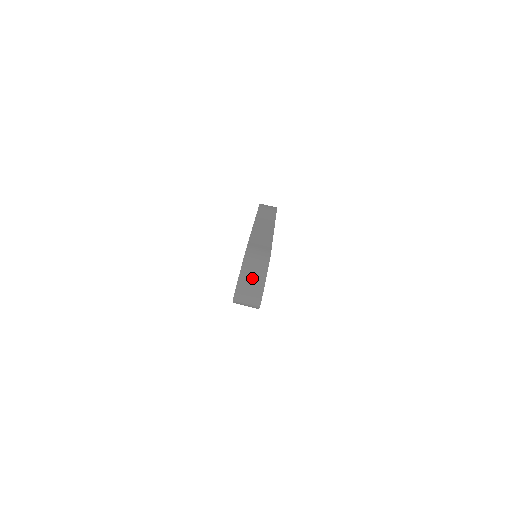
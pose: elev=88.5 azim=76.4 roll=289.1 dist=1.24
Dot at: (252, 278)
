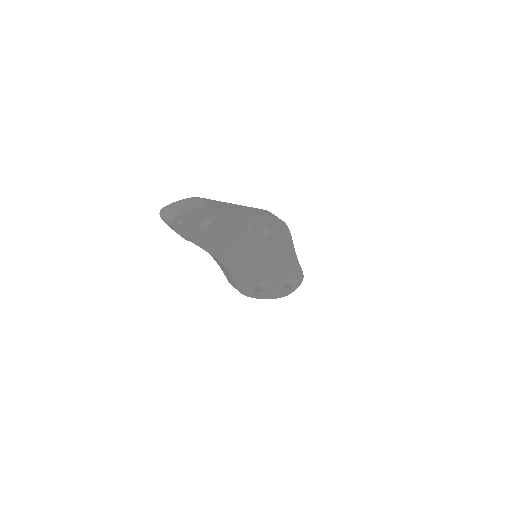
Dot at: (180, 207)
